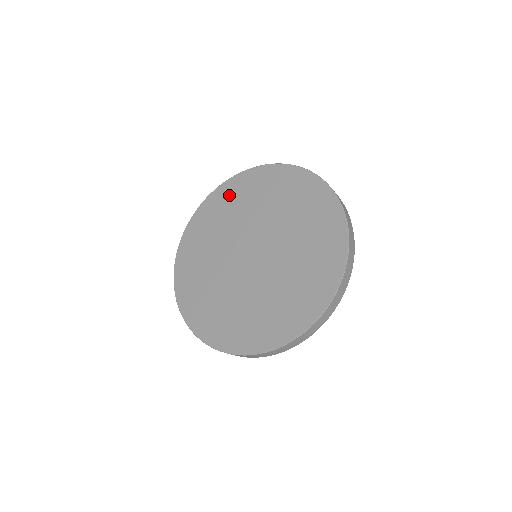
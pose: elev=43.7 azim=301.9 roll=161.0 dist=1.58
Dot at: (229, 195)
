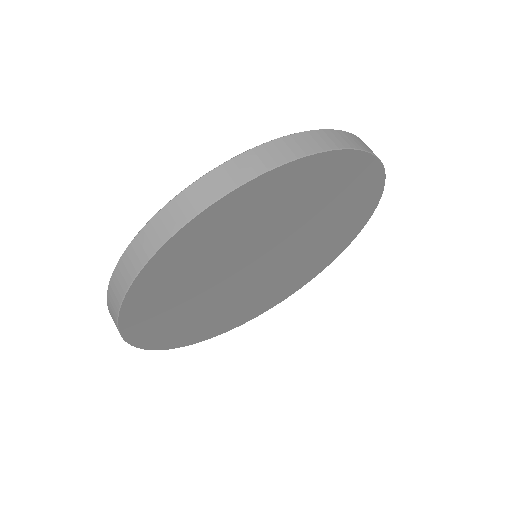
Dot at: occluded
